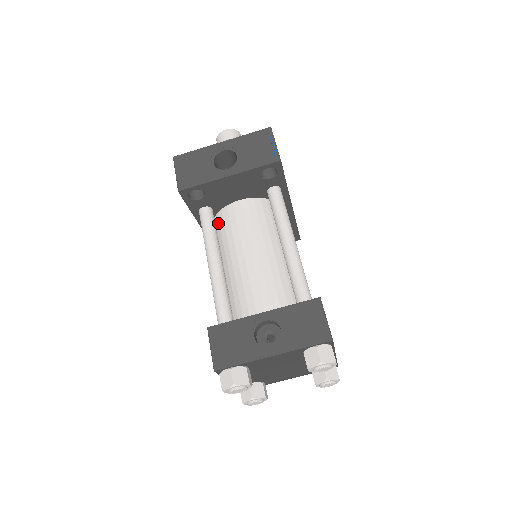
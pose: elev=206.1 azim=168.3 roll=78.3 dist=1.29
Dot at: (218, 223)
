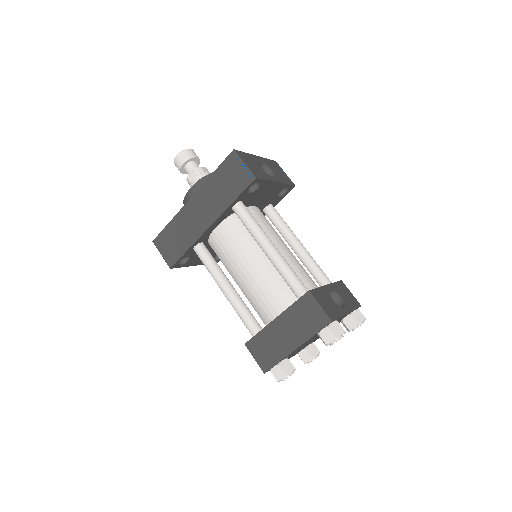
Dot at: occluded
